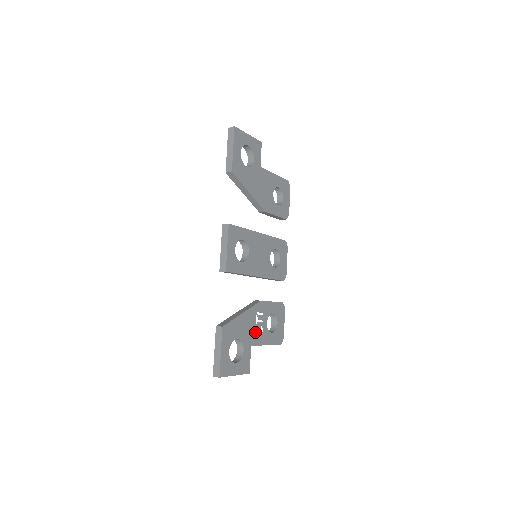
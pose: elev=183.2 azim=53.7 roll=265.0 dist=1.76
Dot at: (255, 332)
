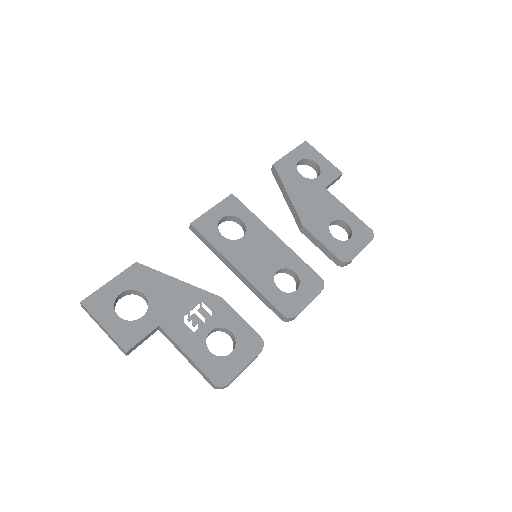
Dot at: (180, 319)
